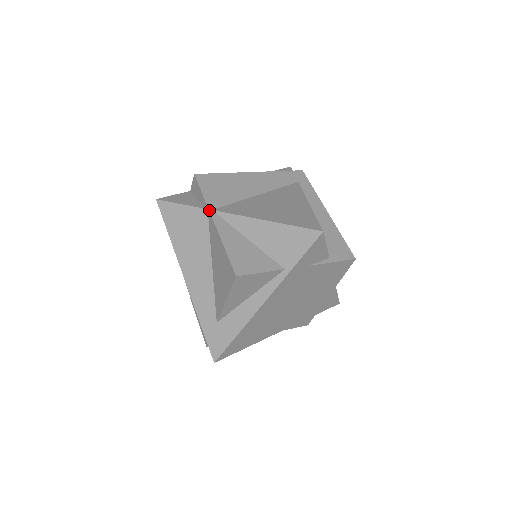
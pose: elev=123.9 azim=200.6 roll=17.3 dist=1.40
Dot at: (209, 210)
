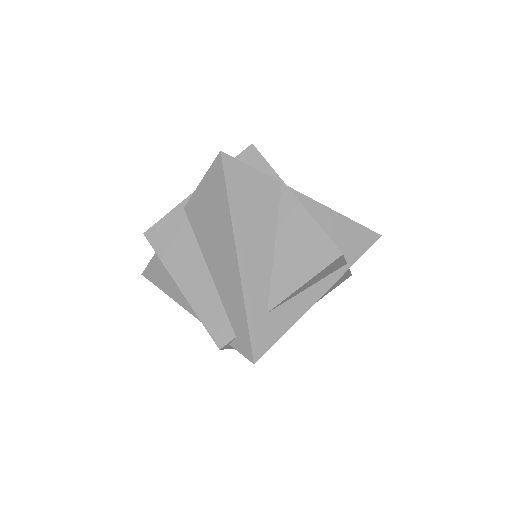
Dot at: occluded
